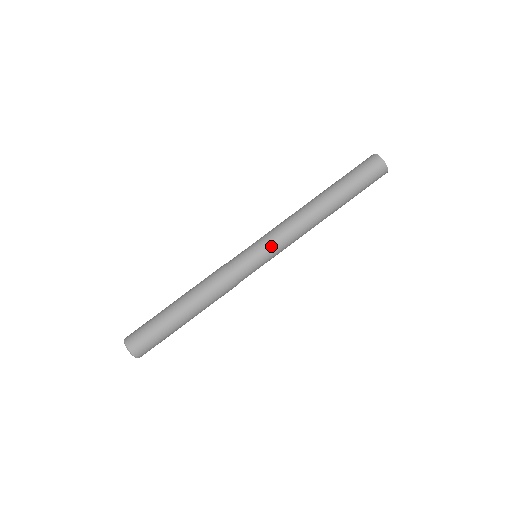
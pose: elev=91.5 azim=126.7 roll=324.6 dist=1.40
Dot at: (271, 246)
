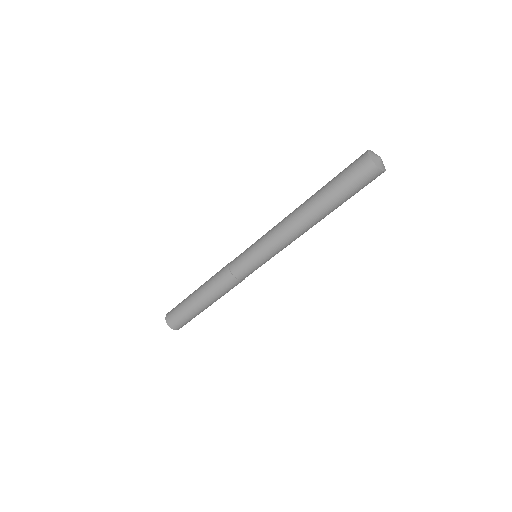
Dot at: (271, 257)
